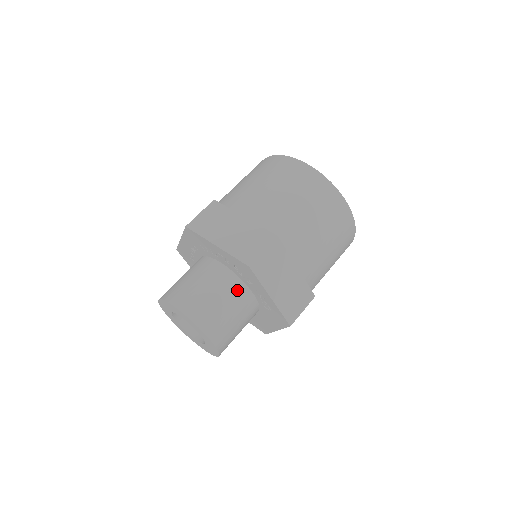
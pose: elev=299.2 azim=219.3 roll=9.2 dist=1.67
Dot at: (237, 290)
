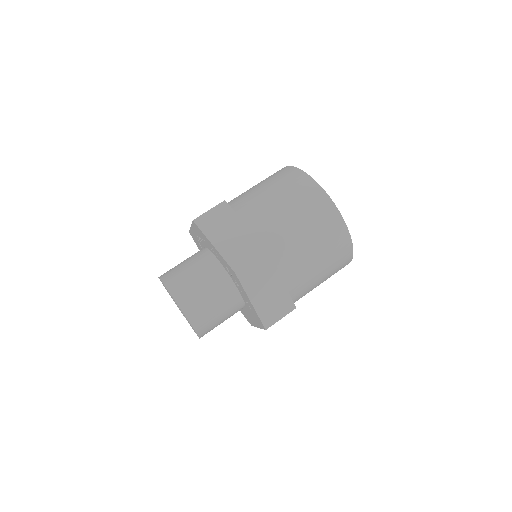
Dot at: (225, 287)
